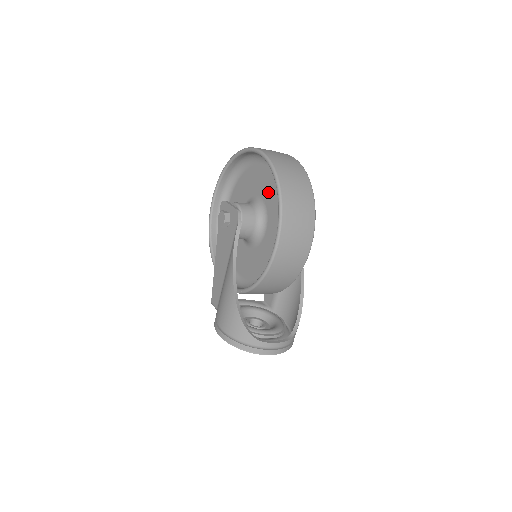
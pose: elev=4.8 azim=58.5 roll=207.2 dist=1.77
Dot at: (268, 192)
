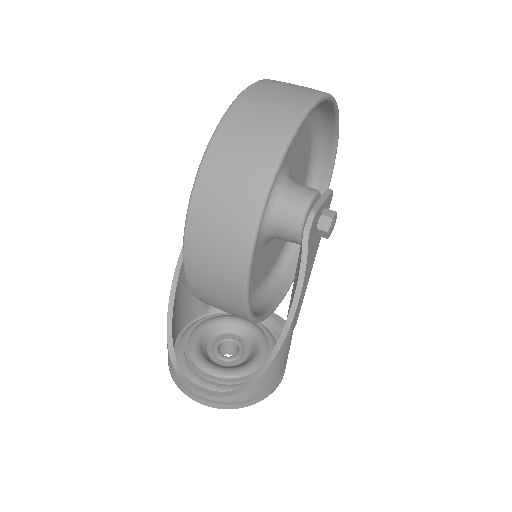
Dot at: occluded
